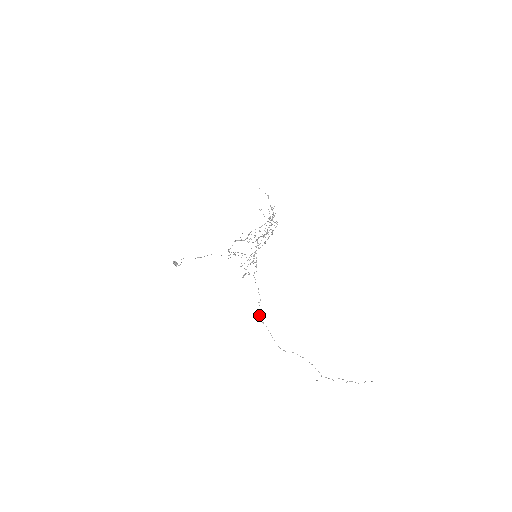
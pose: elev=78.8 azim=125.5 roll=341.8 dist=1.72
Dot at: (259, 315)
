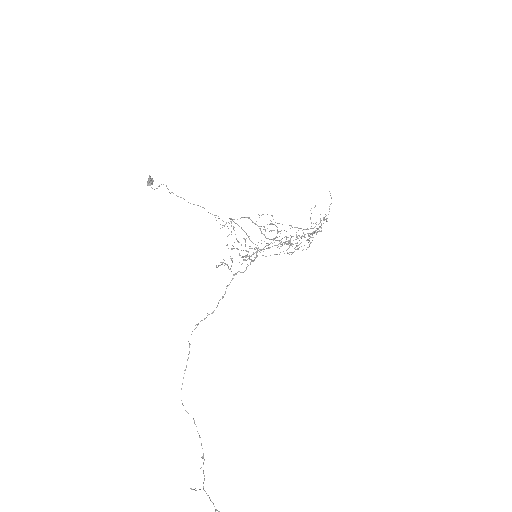
Dot at: occluded
